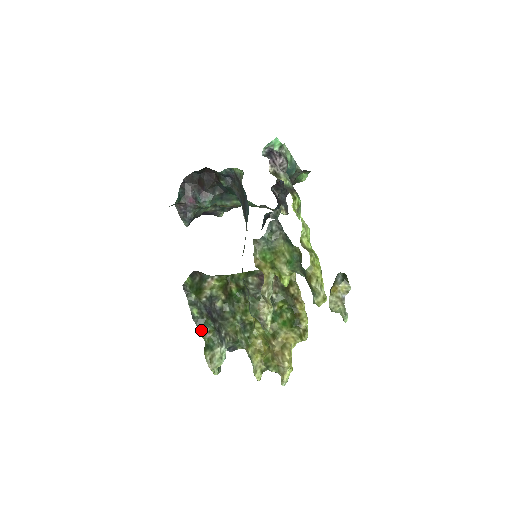
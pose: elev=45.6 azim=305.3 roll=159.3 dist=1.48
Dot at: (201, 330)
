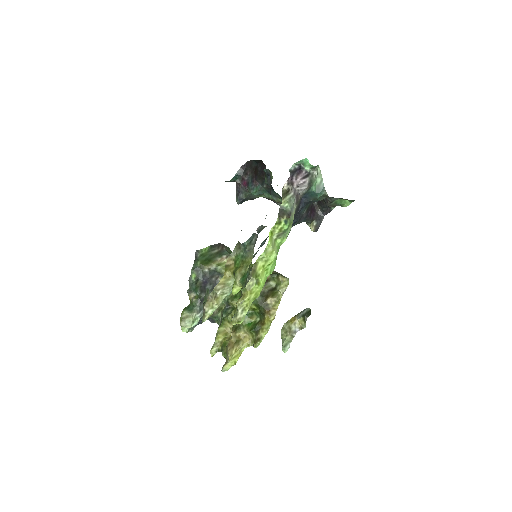
Dot at: (191, 292)
